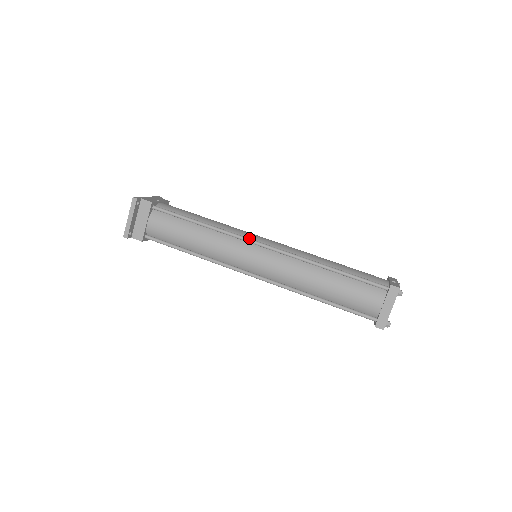
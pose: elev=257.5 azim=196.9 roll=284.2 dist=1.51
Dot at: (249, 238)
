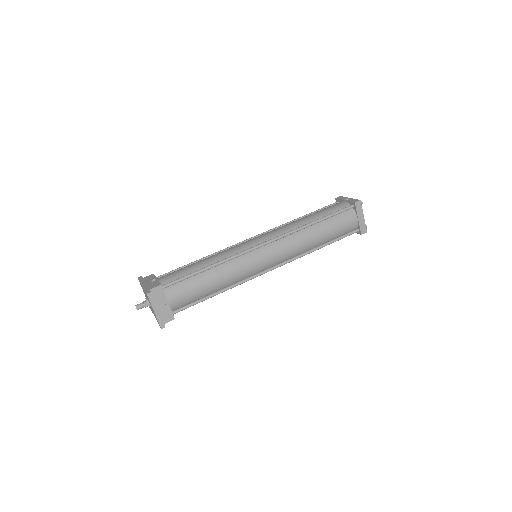
Dot at: (248, 248)
